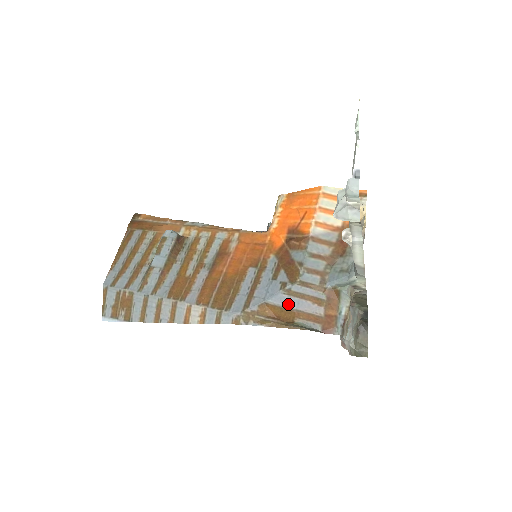
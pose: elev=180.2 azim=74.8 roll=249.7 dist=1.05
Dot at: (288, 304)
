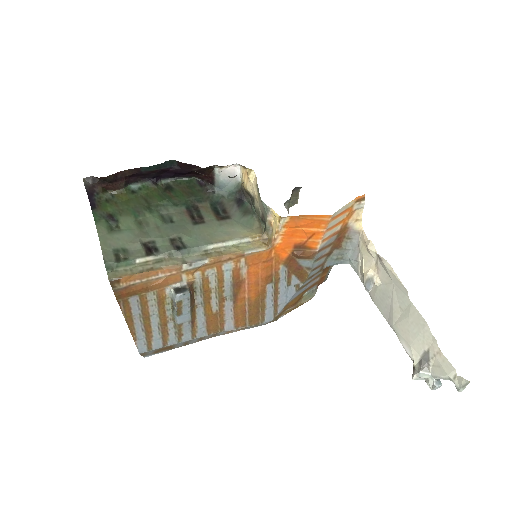
Dot at: (300, 293)
